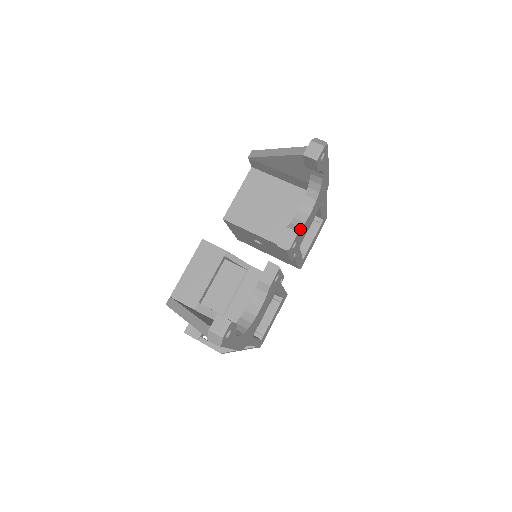
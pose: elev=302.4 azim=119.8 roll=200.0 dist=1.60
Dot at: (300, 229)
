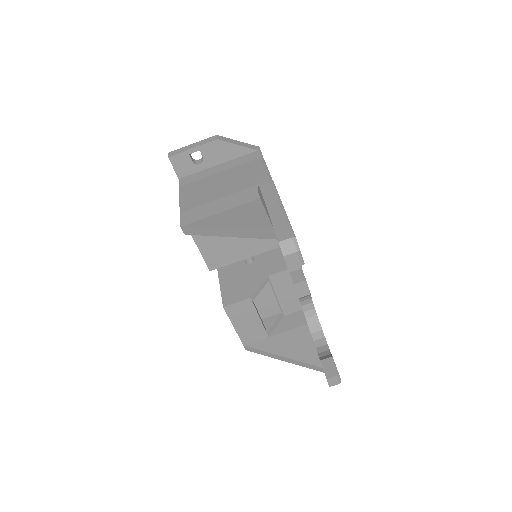
Dot at: occluded
